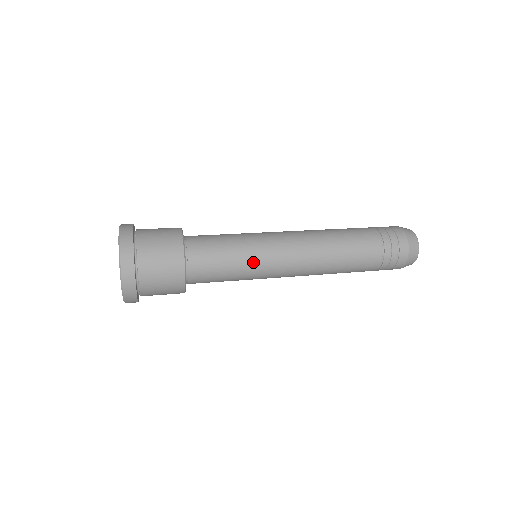
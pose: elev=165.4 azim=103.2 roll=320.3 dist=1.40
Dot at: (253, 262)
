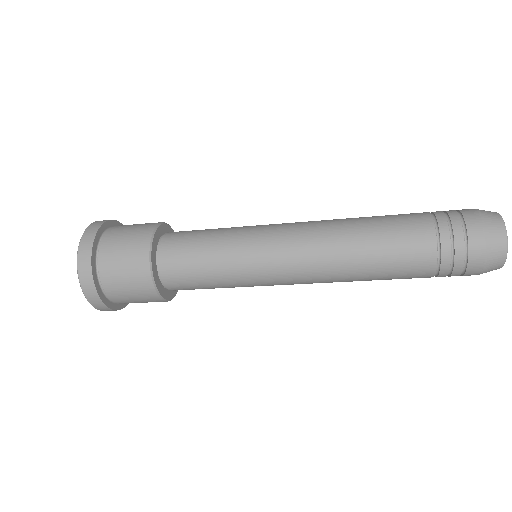
Dot at: (239, 235)
